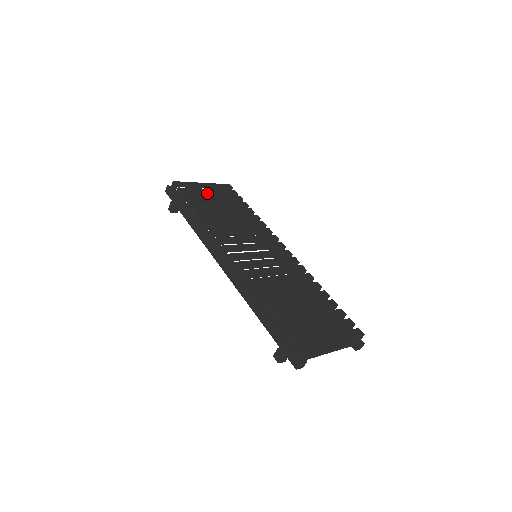
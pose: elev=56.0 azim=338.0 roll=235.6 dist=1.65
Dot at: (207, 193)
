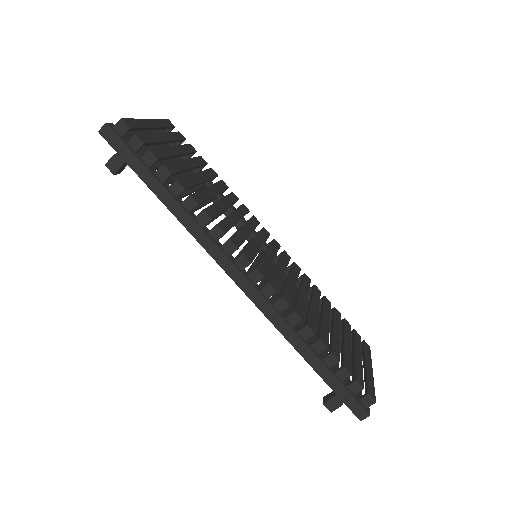
Dot at: (164, 142)
